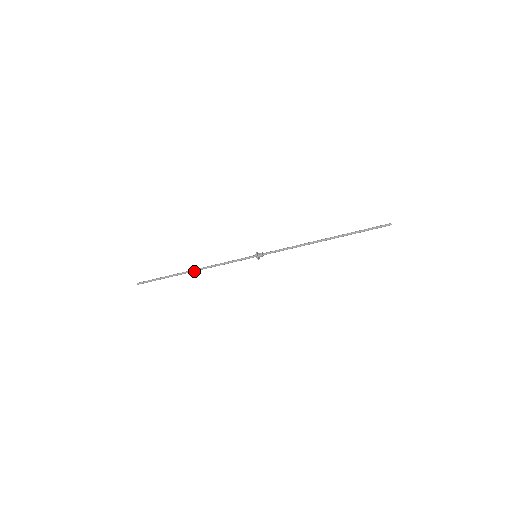
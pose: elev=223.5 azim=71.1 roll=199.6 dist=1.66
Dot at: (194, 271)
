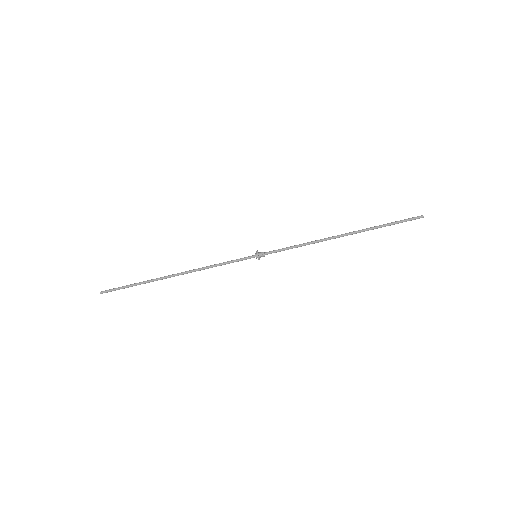
Dot at: (176, 275)
